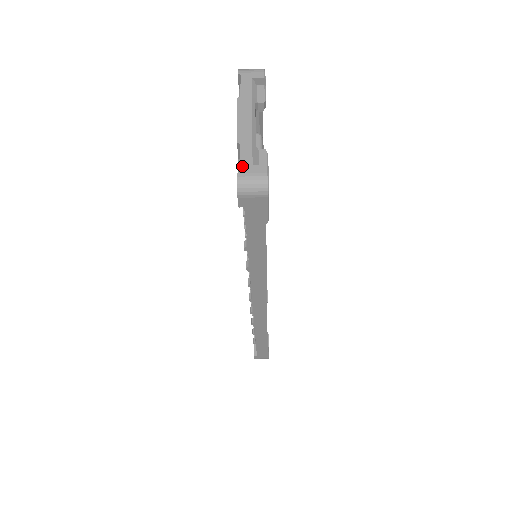
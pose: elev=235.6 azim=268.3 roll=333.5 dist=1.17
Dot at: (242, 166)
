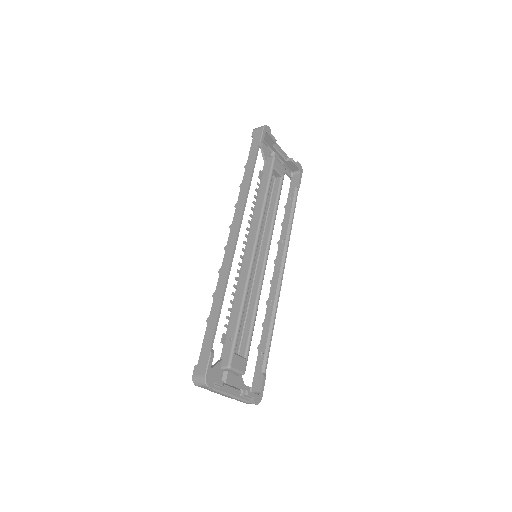
Dot at: occluded
